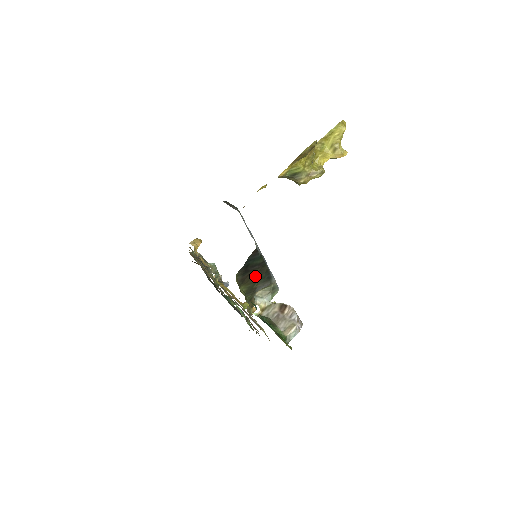
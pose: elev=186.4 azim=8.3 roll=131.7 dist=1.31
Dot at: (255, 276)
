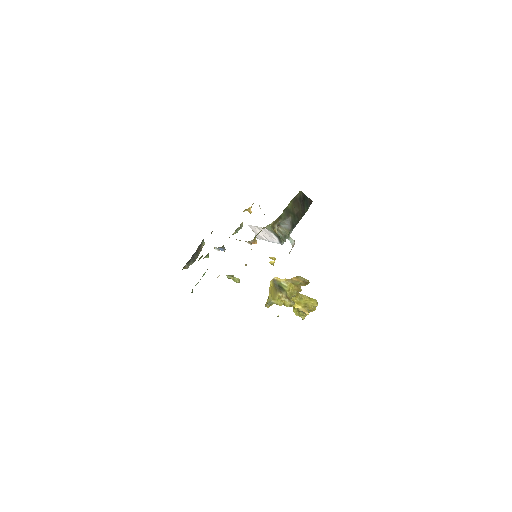
Dot at: (297, 211)
